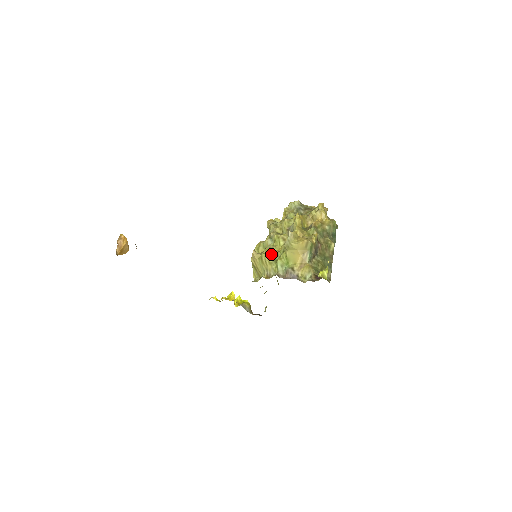
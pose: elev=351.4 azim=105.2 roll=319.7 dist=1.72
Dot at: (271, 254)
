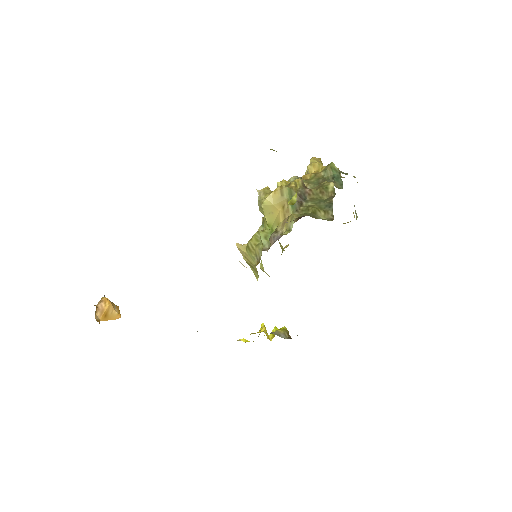
Dot at: (256, 235)
